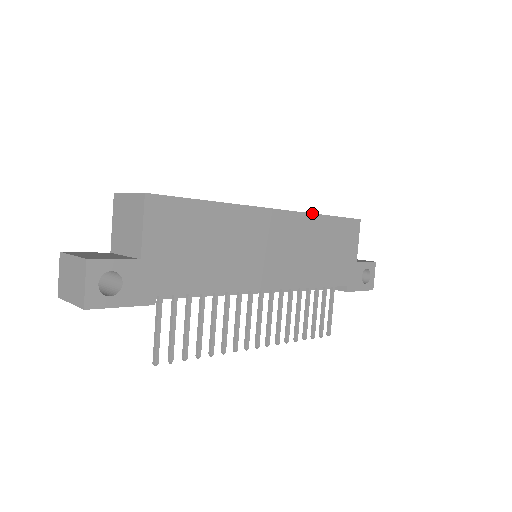
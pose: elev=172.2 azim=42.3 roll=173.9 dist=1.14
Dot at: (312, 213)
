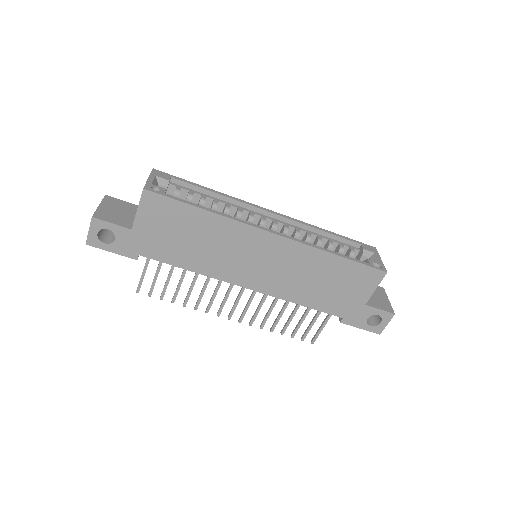
Dot at: (318, 248)
